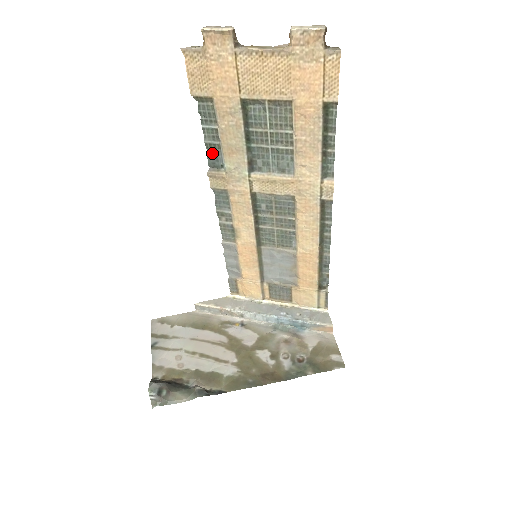
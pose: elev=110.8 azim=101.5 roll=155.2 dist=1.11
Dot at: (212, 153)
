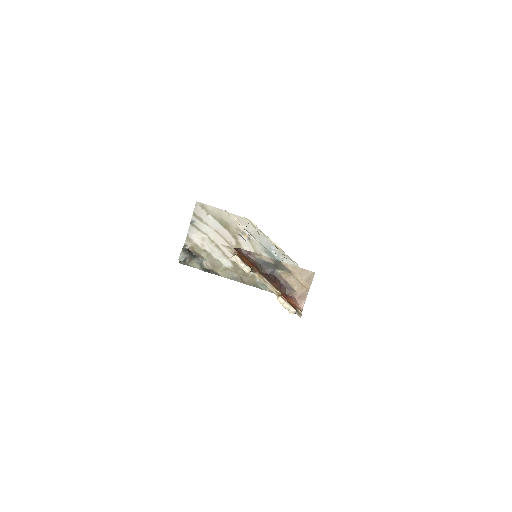
Dot at: occluded
